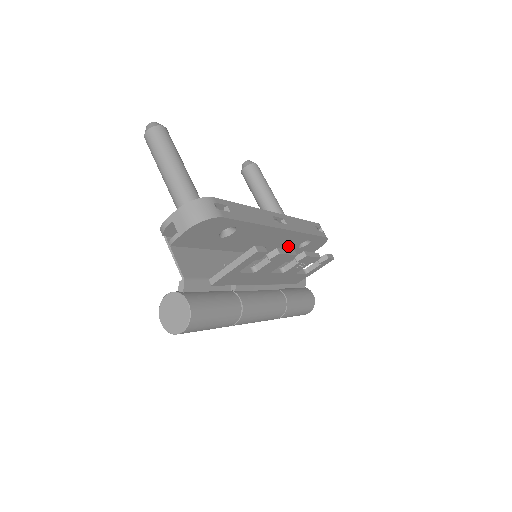
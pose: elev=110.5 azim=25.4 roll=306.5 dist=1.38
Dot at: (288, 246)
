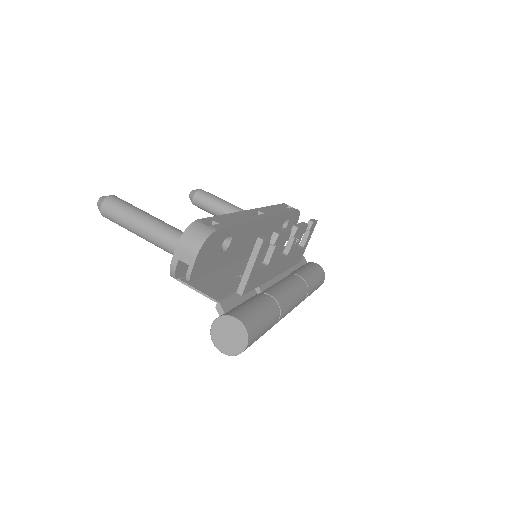
Dot at: occluded
